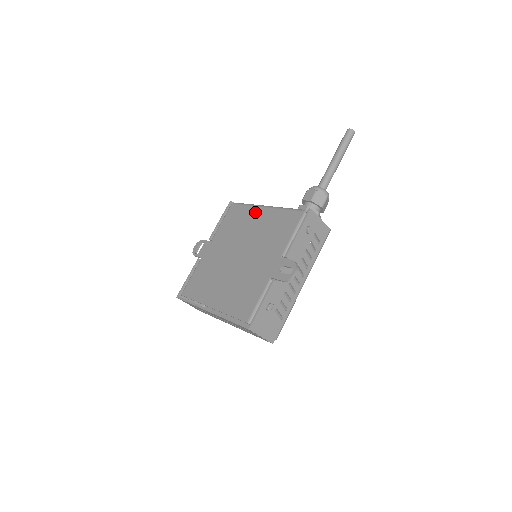
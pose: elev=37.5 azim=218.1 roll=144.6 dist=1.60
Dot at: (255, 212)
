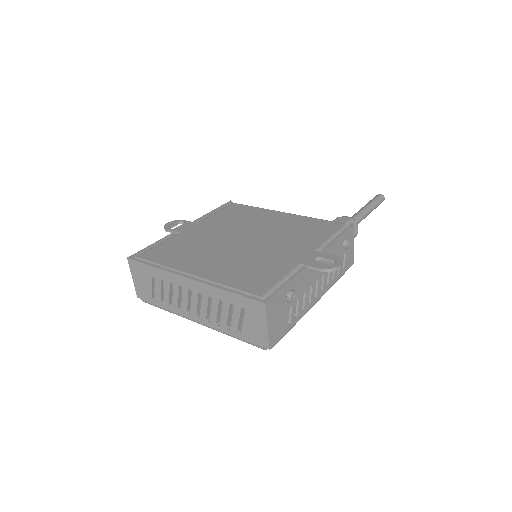
Dot at: (270, 213)
